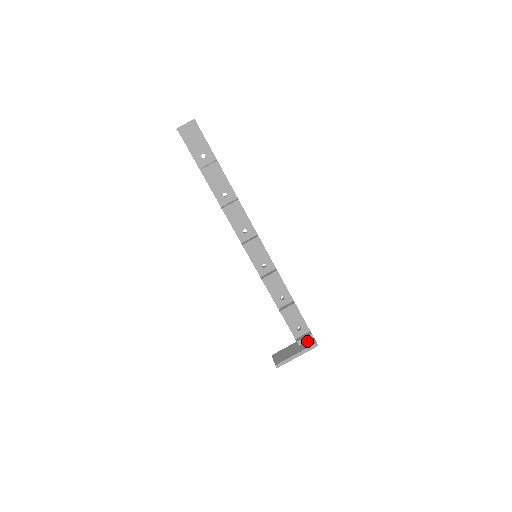
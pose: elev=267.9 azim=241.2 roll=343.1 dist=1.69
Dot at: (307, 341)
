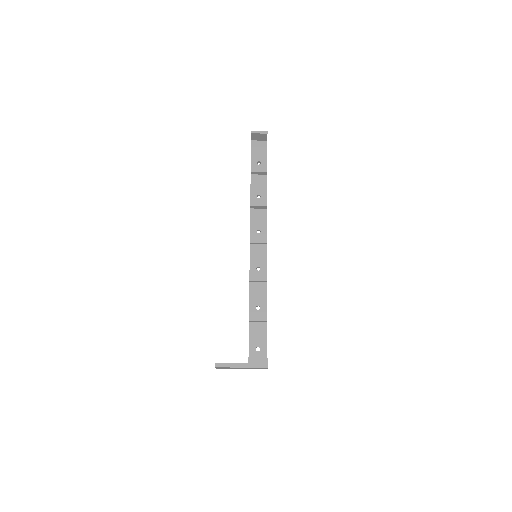
Dot at: occluded
